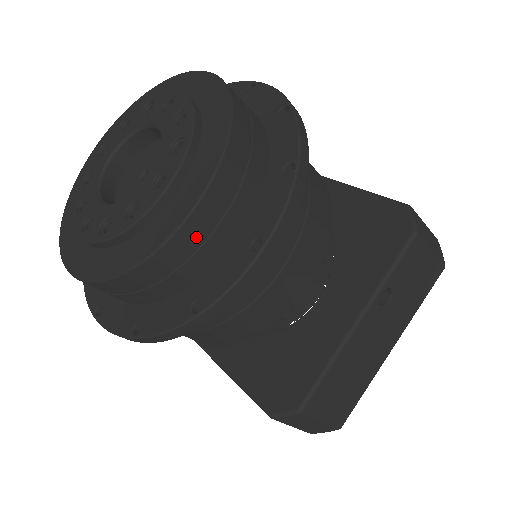
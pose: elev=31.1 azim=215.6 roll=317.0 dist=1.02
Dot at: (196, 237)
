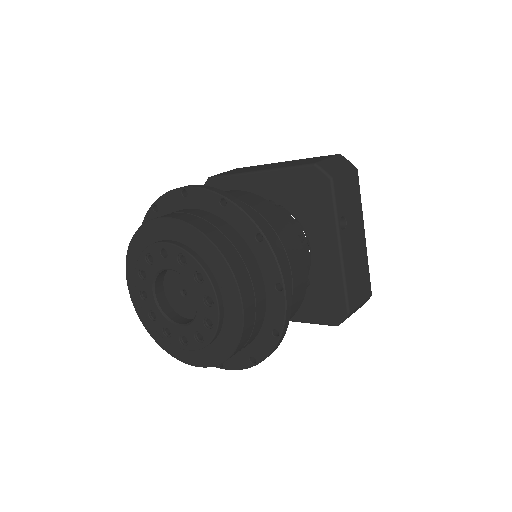
Dot at: (251, 311)
